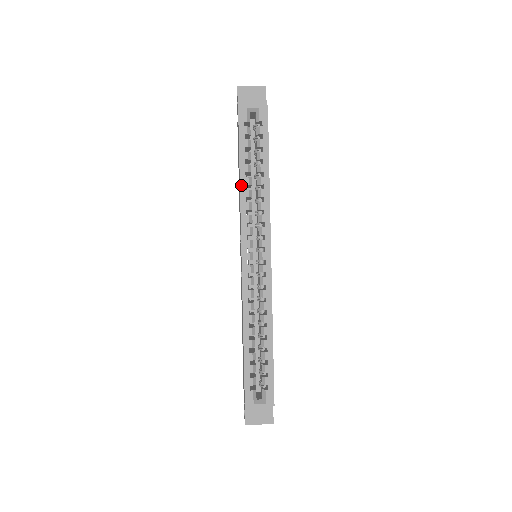
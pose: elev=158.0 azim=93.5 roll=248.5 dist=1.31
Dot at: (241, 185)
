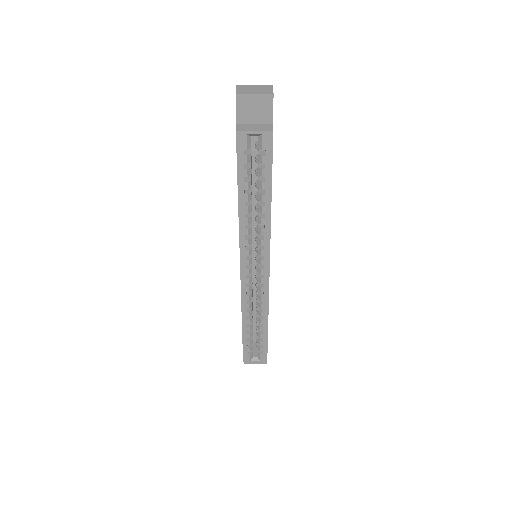
Dot at: (240, 214)
